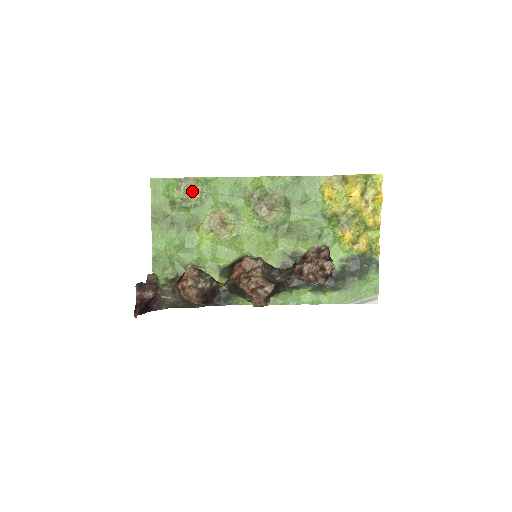
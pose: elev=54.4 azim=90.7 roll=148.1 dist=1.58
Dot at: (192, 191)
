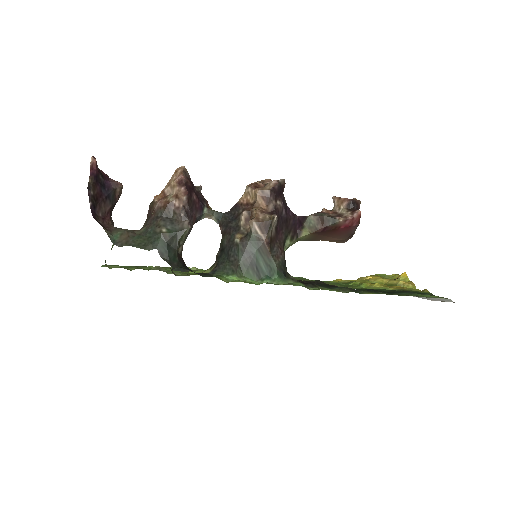
Dot at: occluded
